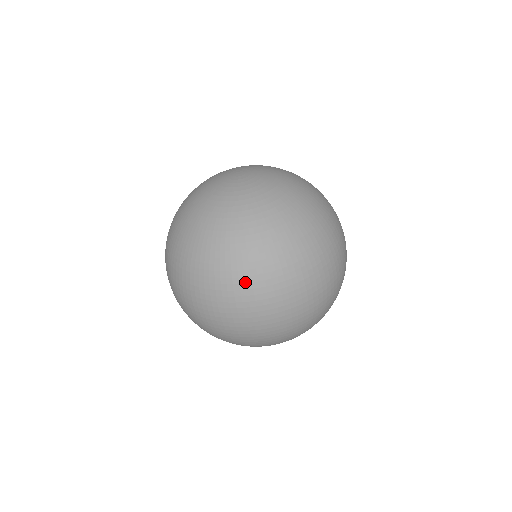
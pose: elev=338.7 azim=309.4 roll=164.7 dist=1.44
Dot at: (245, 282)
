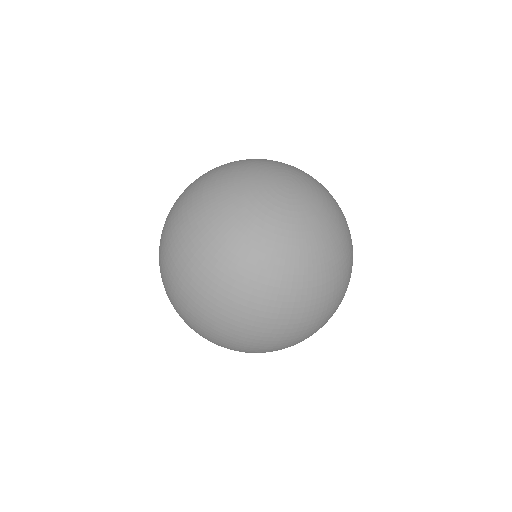
Dot at: (210, 286)
